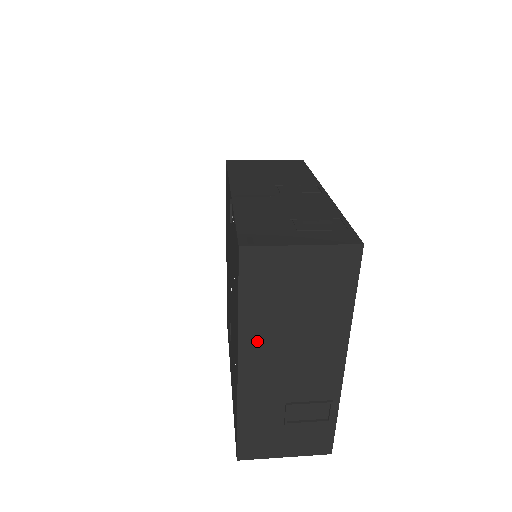
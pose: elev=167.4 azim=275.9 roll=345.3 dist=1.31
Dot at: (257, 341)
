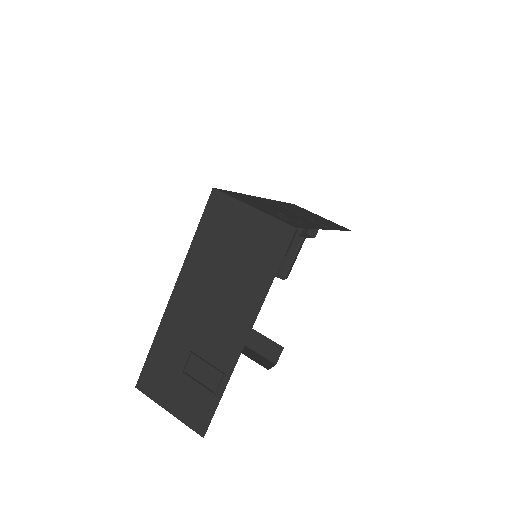
Dot at: (194, 275)
